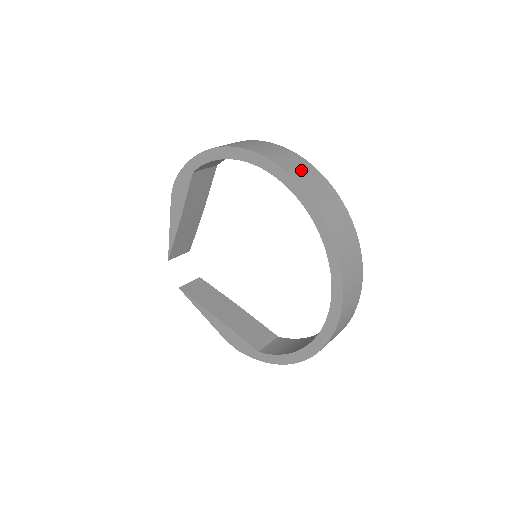
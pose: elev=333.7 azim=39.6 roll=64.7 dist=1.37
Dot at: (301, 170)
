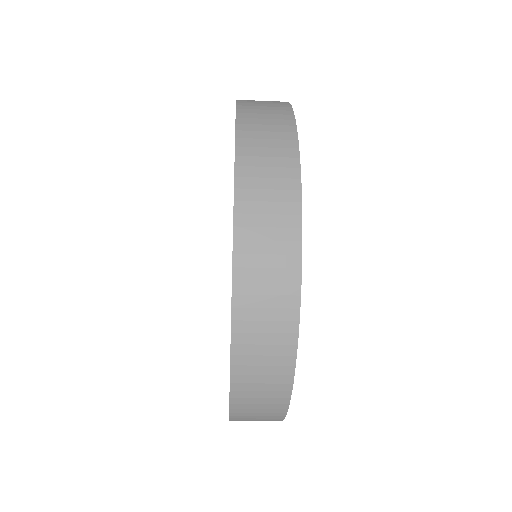
Dot at: occluded
